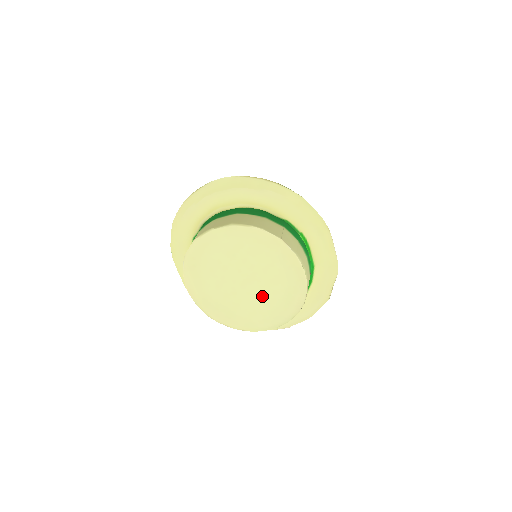
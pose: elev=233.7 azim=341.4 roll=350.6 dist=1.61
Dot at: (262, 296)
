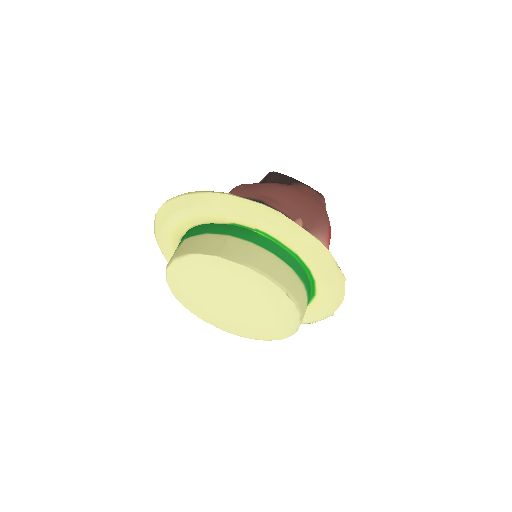
Dot at: (256, 309)
